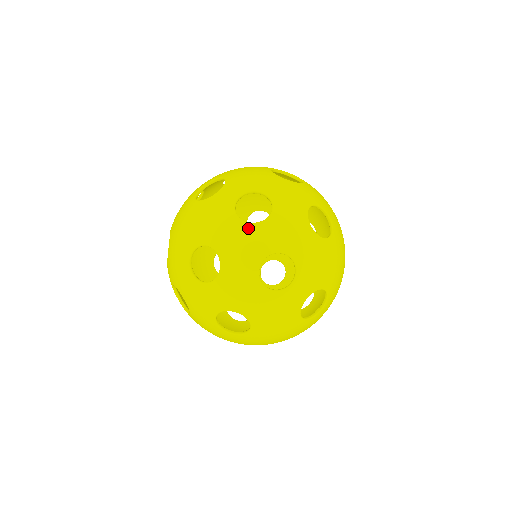
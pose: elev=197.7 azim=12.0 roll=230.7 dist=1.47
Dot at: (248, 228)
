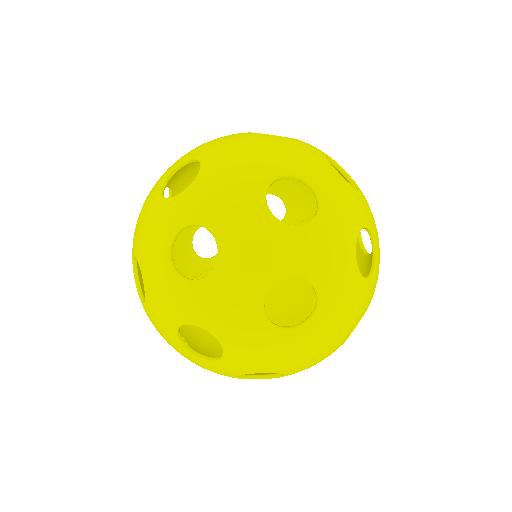
Dot at: (349, 186)
